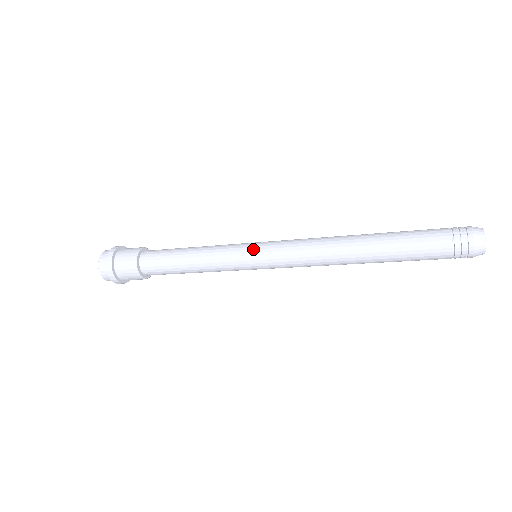
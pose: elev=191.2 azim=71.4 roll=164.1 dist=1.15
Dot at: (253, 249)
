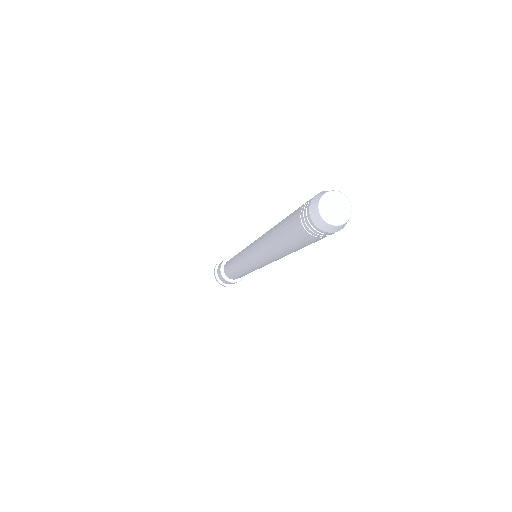
Dot at: (245, 249)
